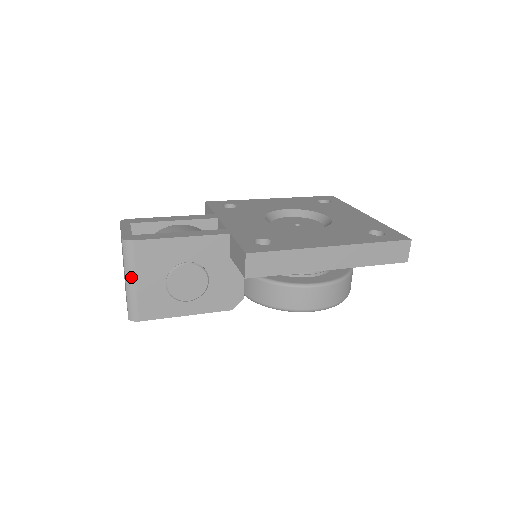
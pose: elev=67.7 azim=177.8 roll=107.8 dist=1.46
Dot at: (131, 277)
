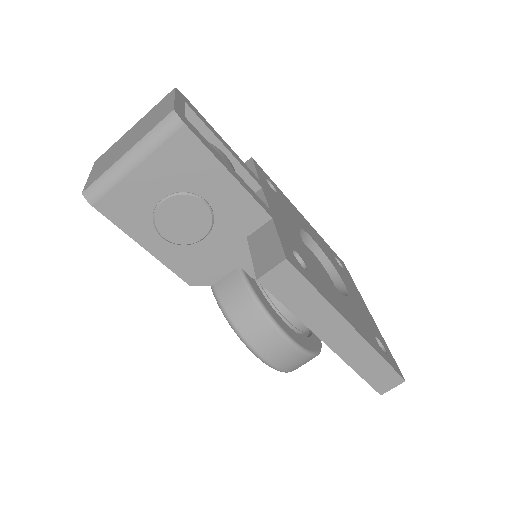
Dot at: (138, 156)
